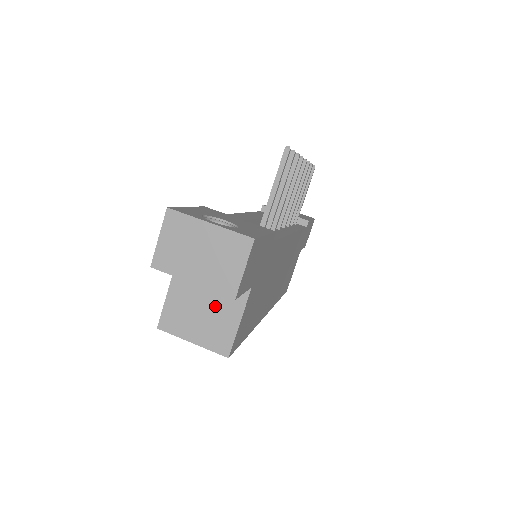
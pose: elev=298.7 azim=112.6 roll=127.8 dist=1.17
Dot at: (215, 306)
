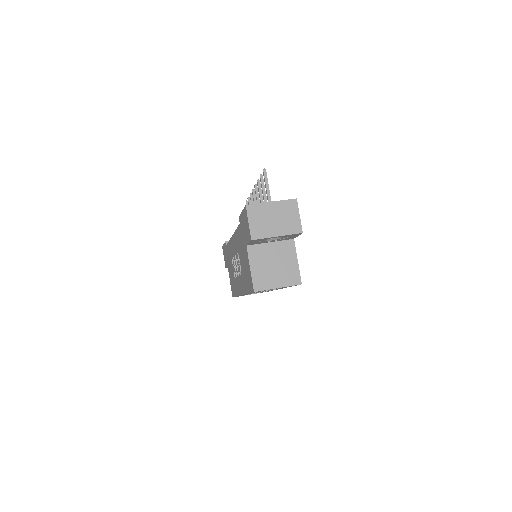
Dot at: (280, 260)
